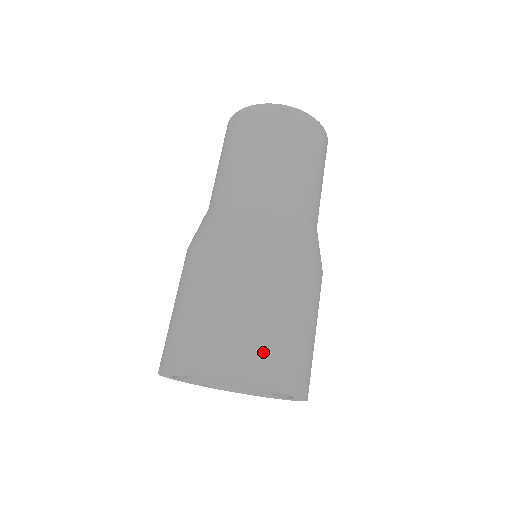
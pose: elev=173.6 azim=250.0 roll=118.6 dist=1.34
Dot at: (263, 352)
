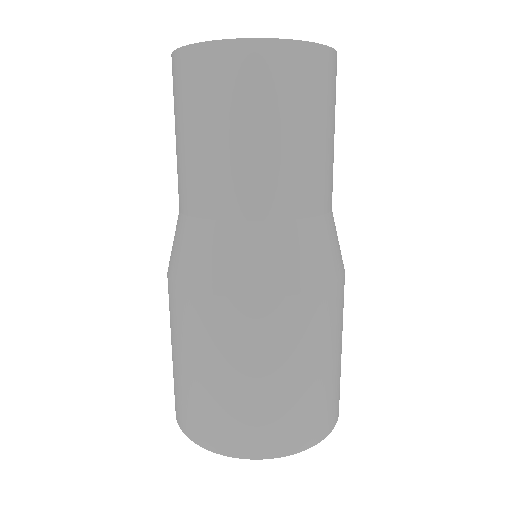
Dot at: (316, 413)
